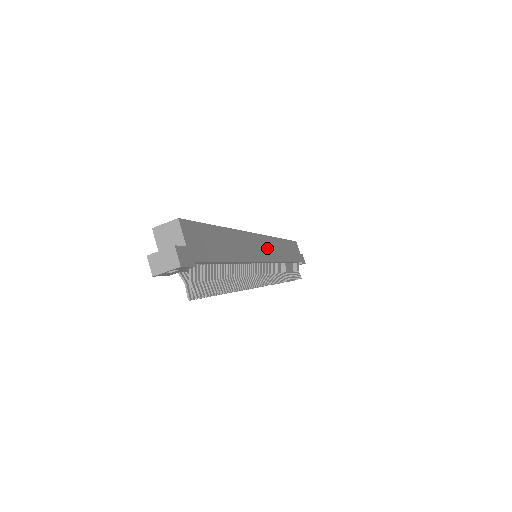
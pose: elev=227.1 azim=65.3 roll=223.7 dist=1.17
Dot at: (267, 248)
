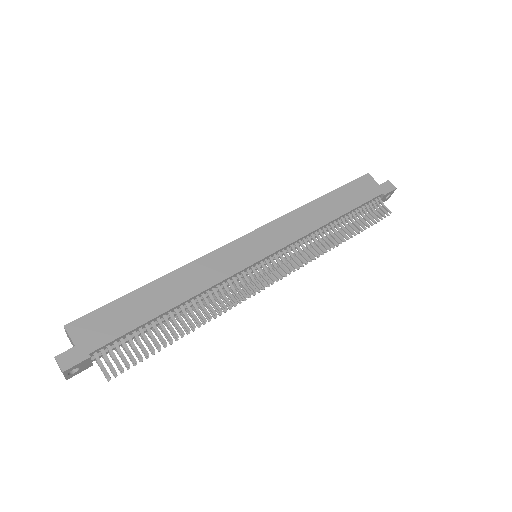
Dot at: (266, 240)
